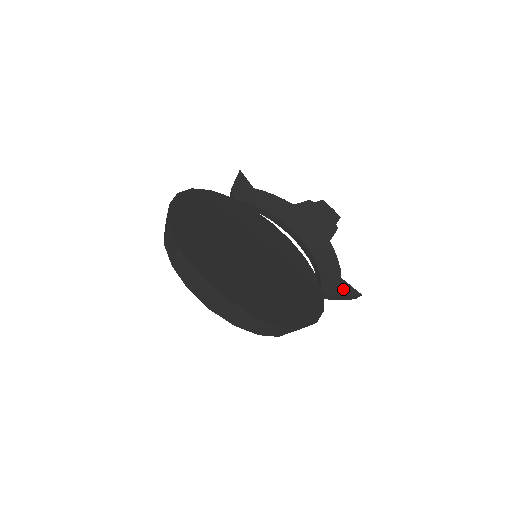
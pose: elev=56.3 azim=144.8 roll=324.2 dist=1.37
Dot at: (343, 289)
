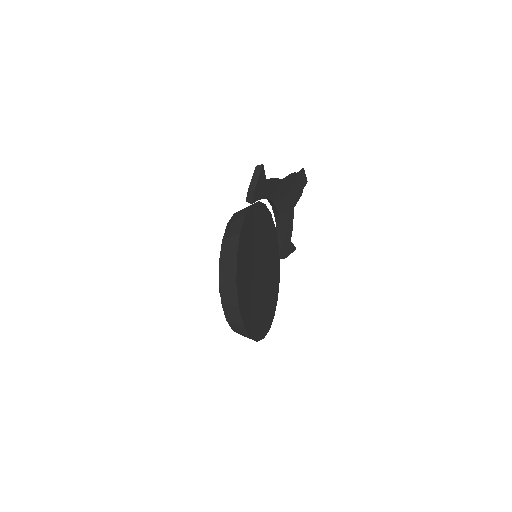
Dot at: (289, 250)
